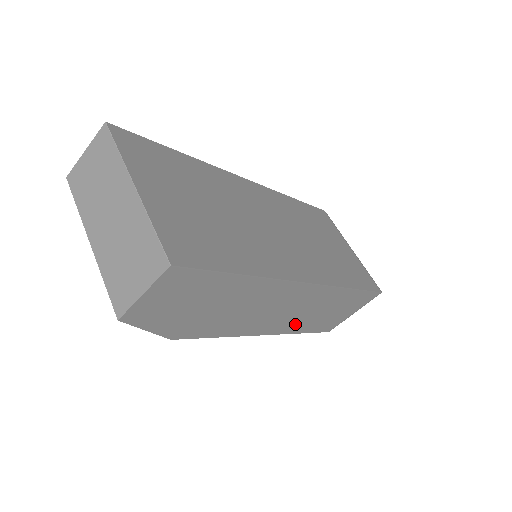
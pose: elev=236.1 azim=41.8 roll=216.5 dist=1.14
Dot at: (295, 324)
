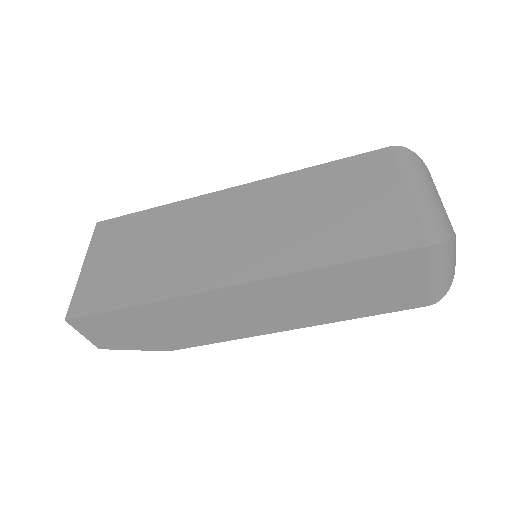
Dot at: (314, 314)
